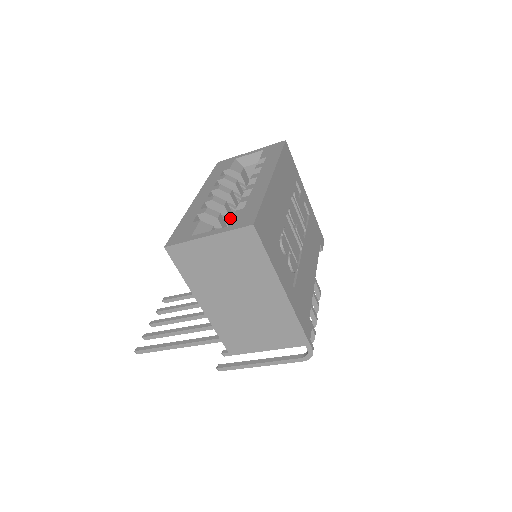
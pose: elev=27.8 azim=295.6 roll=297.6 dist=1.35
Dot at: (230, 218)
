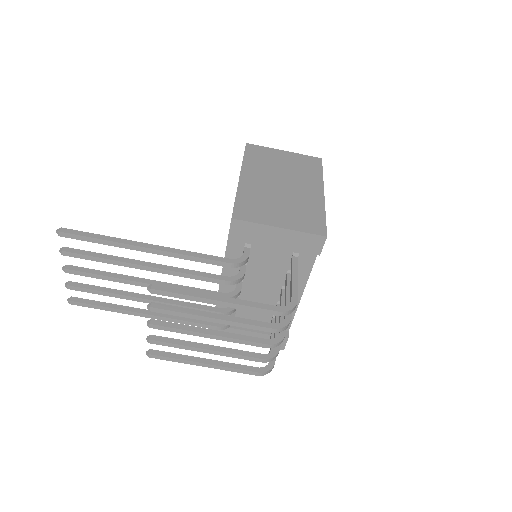
Dot at: occluded
